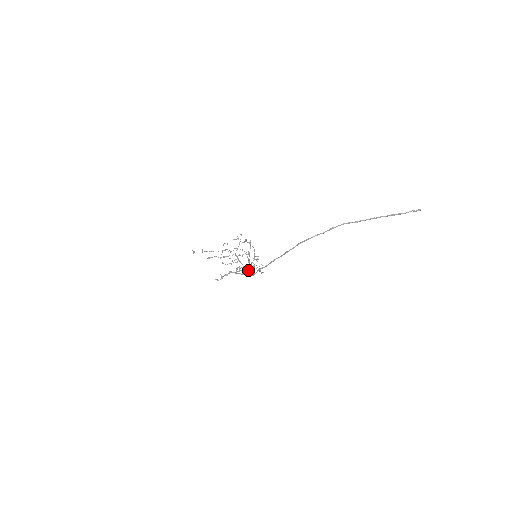
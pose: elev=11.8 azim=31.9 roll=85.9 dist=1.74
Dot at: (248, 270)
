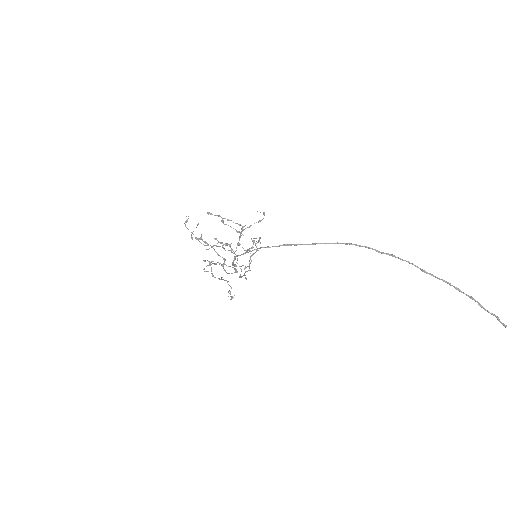
Dot at: occluded
